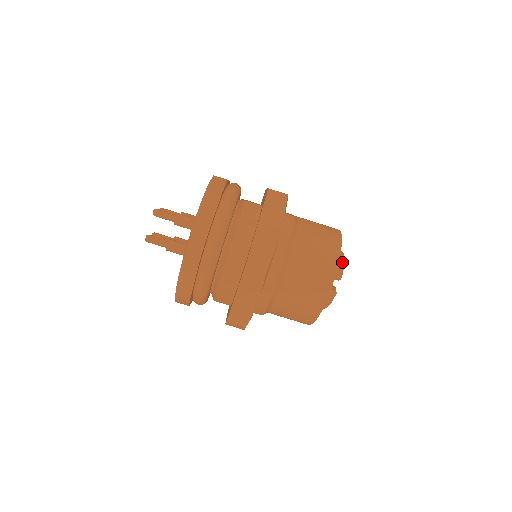
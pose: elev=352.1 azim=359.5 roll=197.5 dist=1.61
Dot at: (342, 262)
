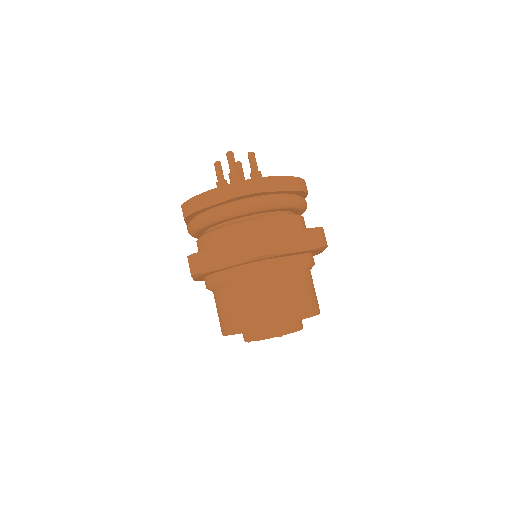
Dot at: (269, 335)
